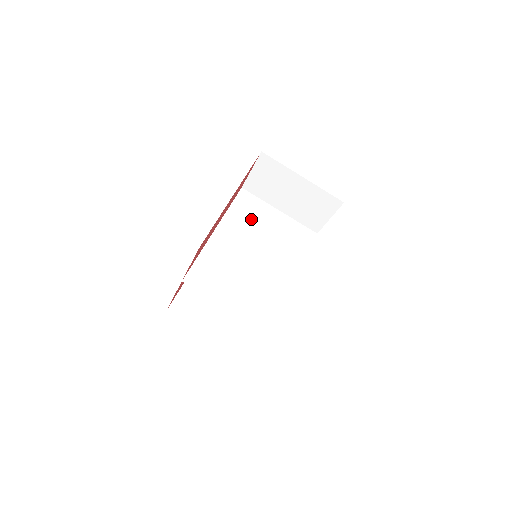
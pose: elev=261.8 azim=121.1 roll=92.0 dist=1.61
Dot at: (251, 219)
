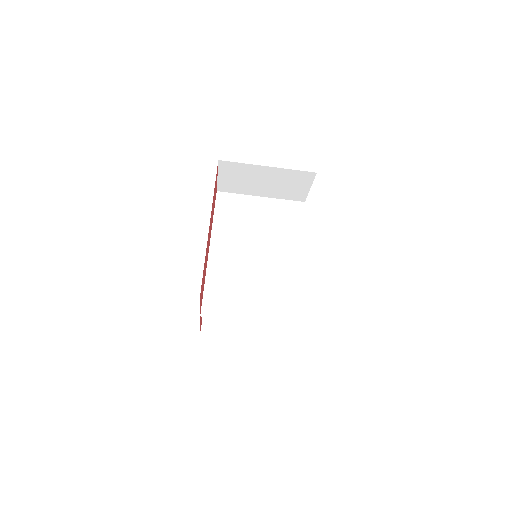
Dot at: (238, 220)
